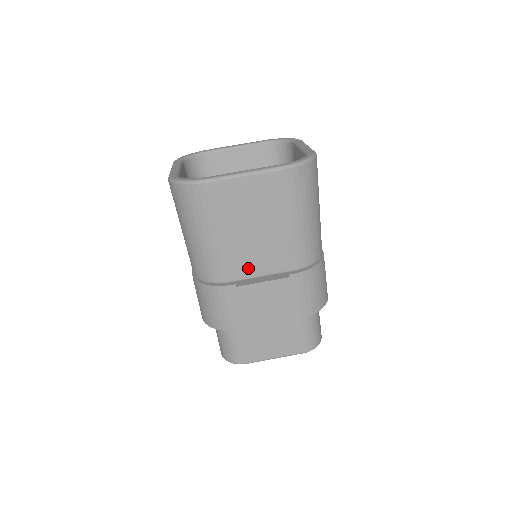
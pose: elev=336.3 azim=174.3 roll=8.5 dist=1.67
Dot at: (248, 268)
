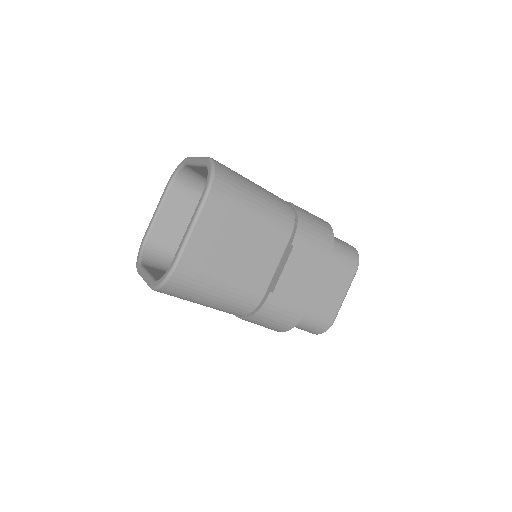
Dot at: (264, 273)
